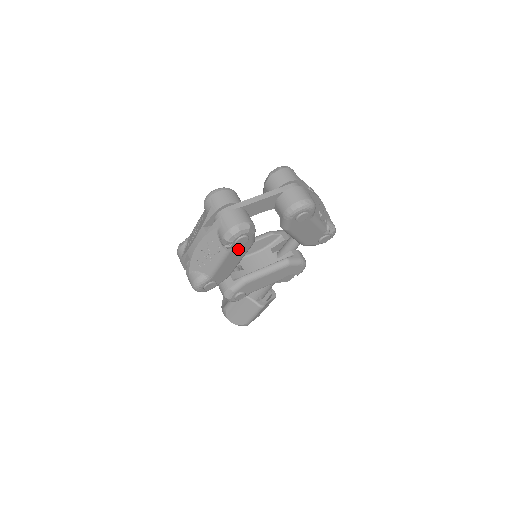
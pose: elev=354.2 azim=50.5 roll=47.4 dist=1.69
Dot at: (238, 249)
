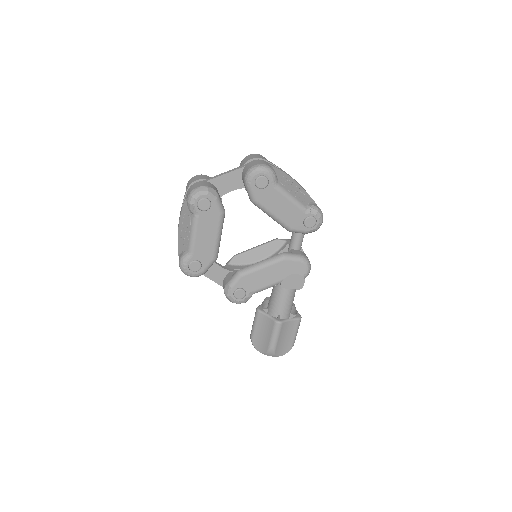
Dot at: (206, 217)
